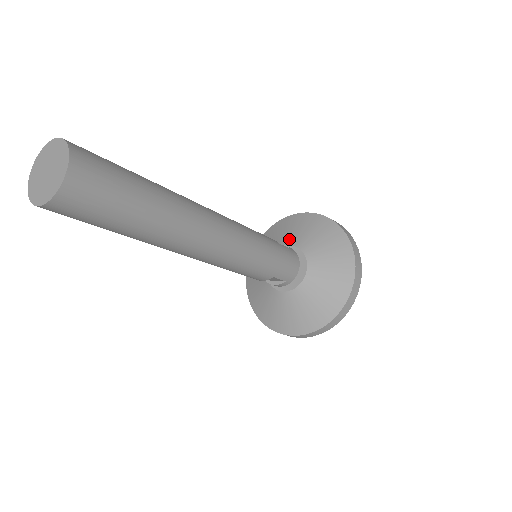
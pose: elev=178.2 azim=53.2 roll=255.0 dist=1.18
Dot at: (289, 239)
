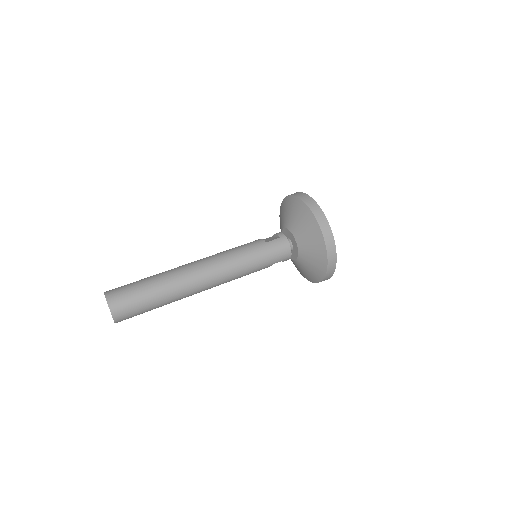
Dot at: (285, 222)
